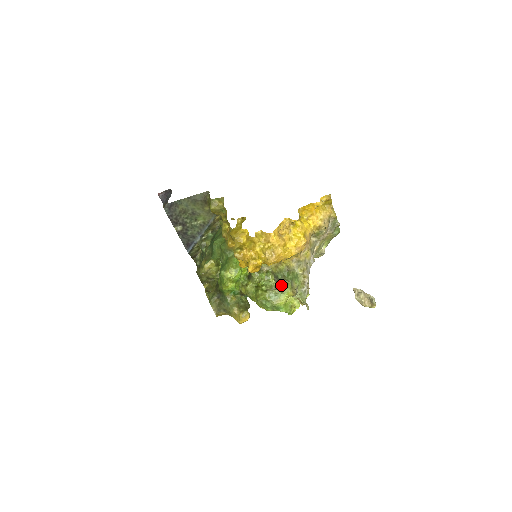
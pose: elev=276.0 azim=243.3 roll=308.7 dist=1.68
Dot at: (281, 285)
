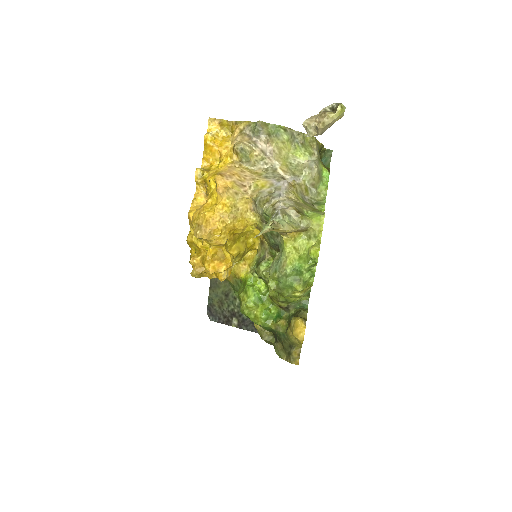
Dot at: (281, 246)
